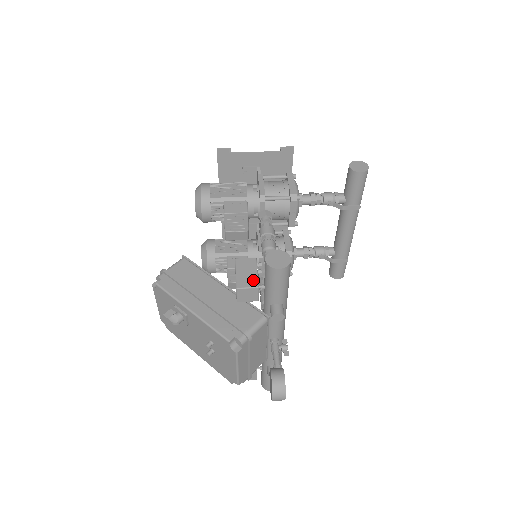
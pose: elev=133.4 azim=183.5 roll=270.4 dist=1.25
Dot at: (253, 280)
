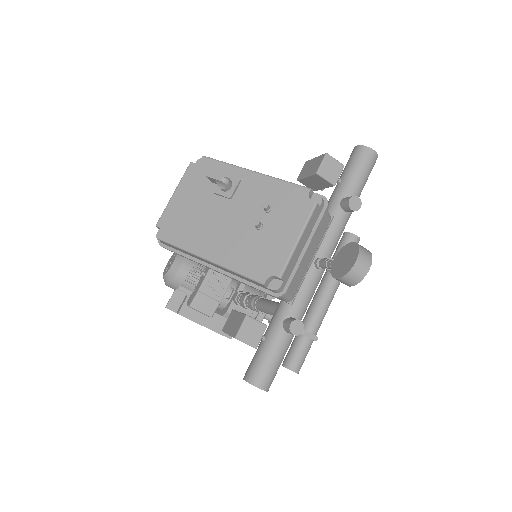
Dot at: occluded
